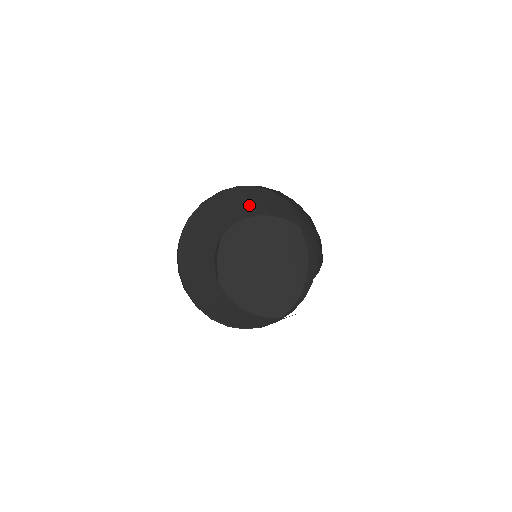
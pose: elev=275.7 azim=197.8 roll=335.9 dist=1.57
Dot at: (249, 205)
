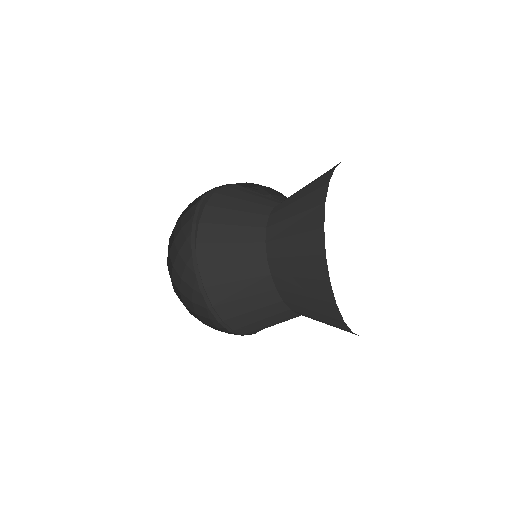
Dot at: occluded
